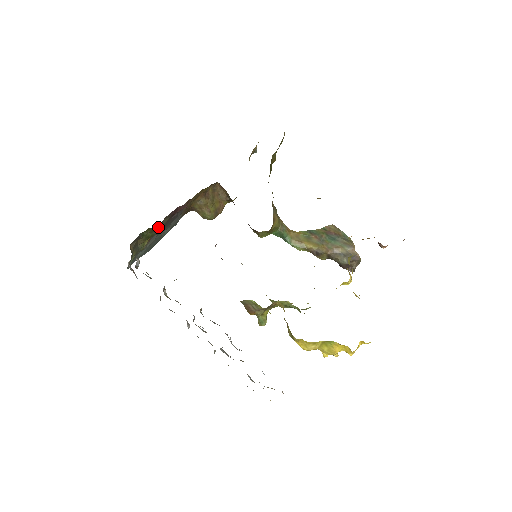
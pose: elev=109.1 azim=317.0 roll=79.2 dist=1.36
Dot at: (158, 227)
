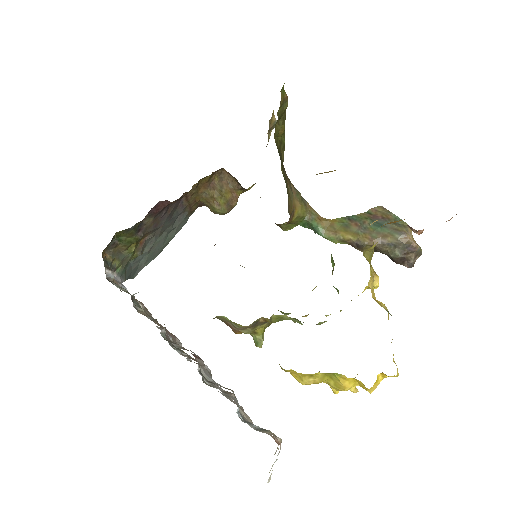
Dot at: (141, 229)
